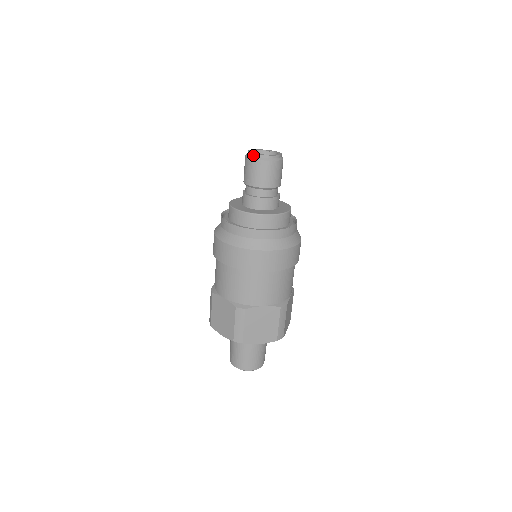
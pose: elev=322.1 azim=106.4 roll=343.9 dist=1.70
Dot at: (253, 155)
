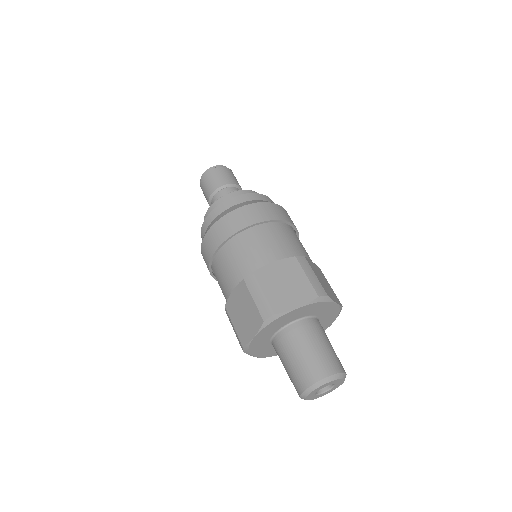
Dot at: (215, 167)
